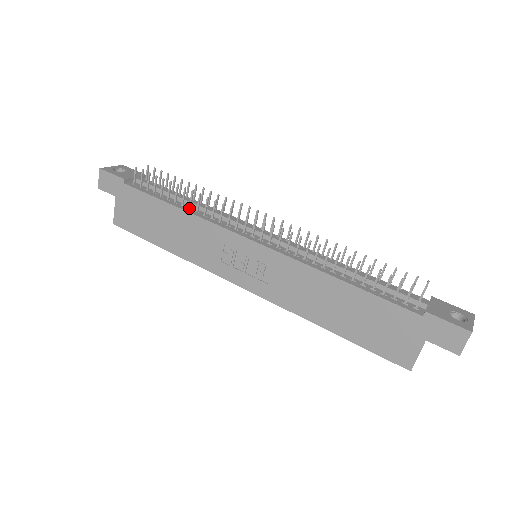
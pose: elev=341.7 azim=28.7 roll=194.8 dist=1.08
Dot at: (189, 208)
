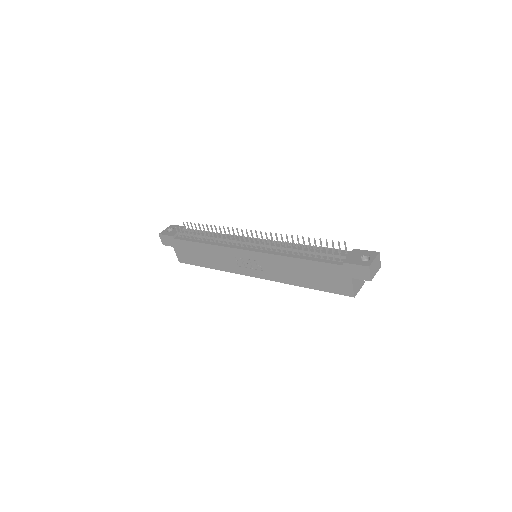
Dot at: (210, 241)
